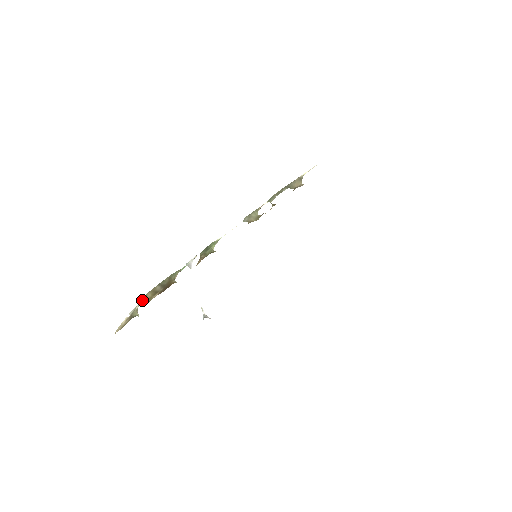
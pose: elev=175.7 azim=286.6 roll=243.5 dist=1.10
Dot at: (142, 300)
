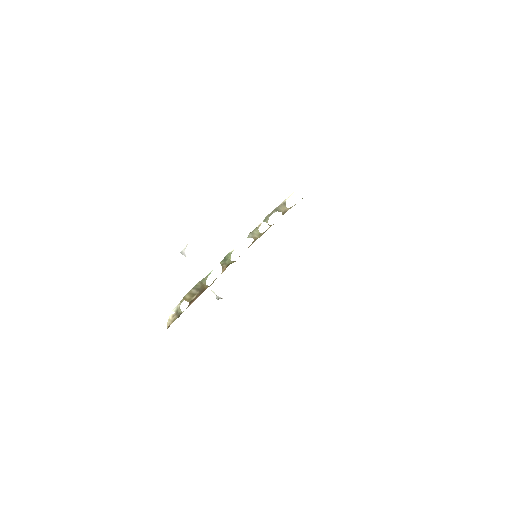
Dot at: (182, 301)
